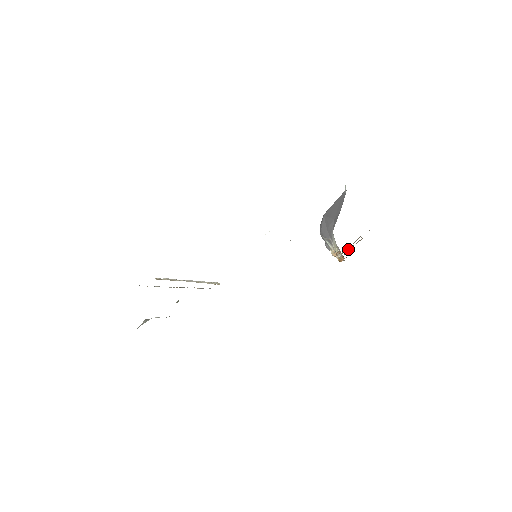
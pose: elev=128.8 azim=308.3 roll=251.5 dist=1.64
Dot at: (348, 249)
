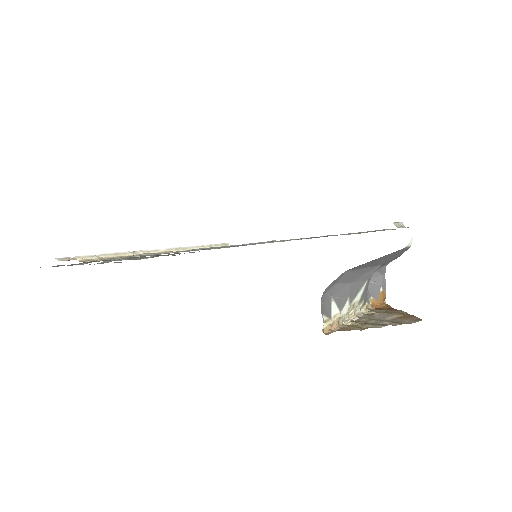
Dot at: (376, 312)
